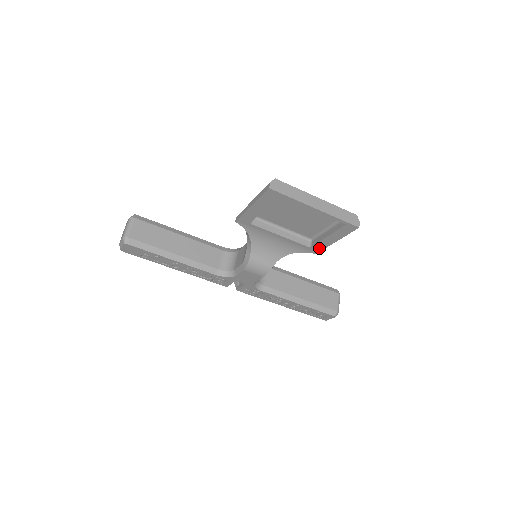
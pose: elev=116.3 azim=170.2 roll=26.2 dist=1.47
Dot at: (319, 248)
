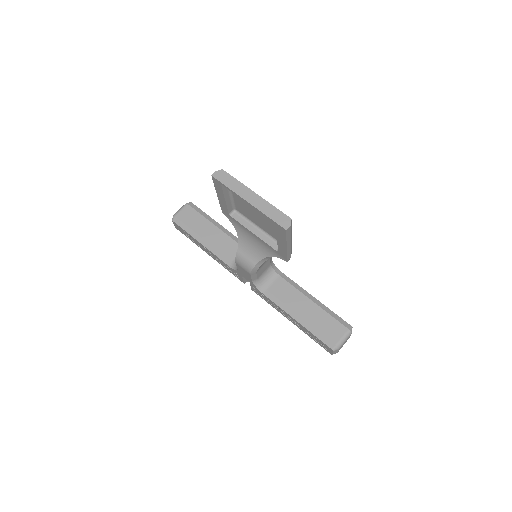
Dot at: (284, 254)
